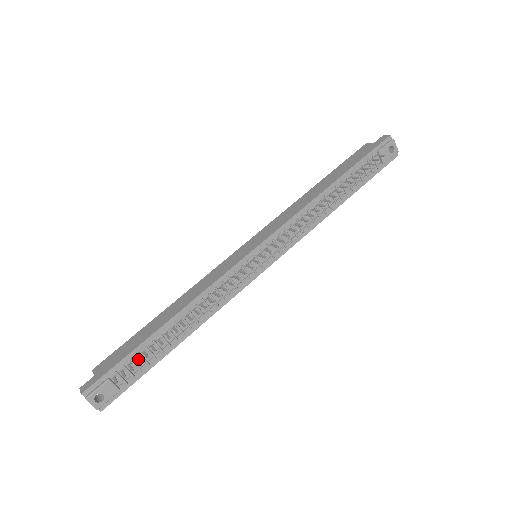
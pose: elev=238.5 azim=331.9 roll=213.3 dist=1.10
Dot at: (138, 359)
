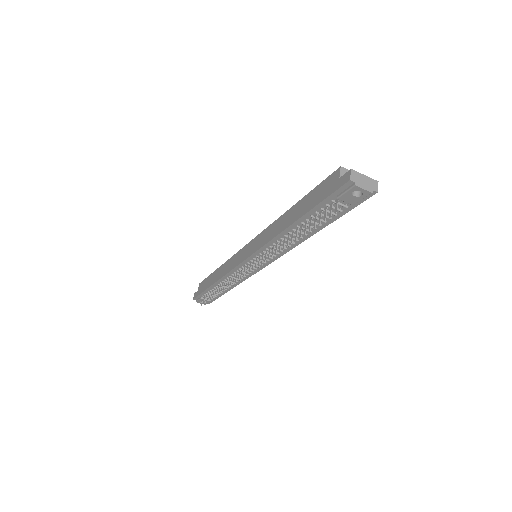
Dot at: (208, 296)
